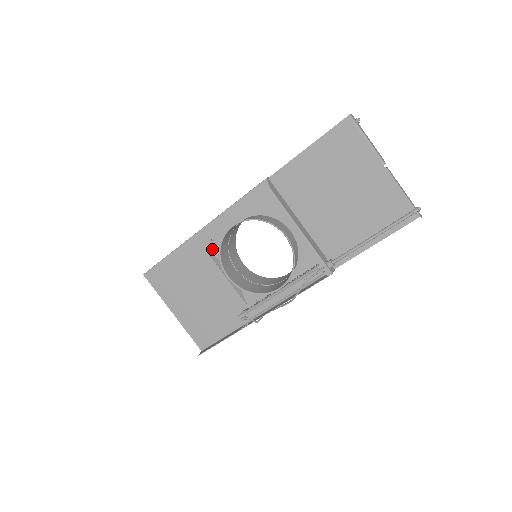
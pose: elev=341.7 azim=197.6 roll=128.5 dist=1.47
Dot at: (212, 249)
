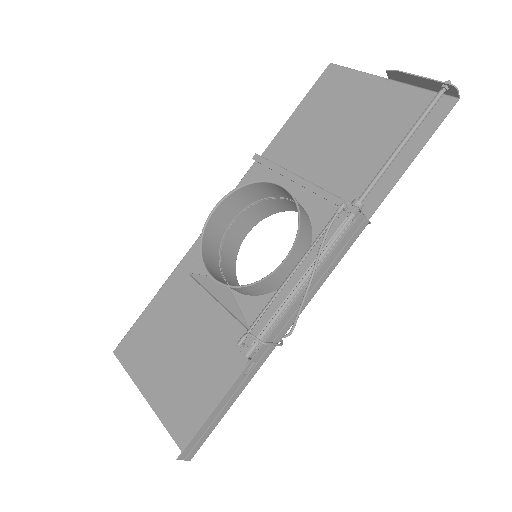
Dot at: (199, 273)
